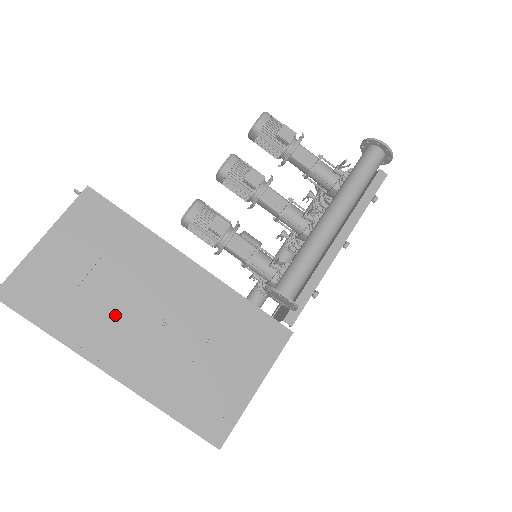
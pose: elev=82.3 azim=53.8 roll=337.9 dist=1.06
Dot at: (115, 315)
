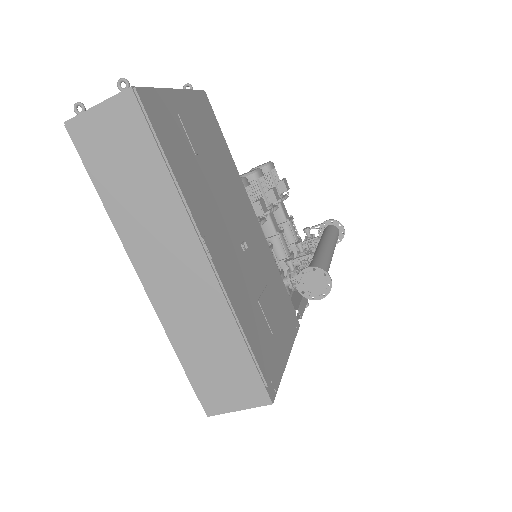
Dot at: (216, 207)
